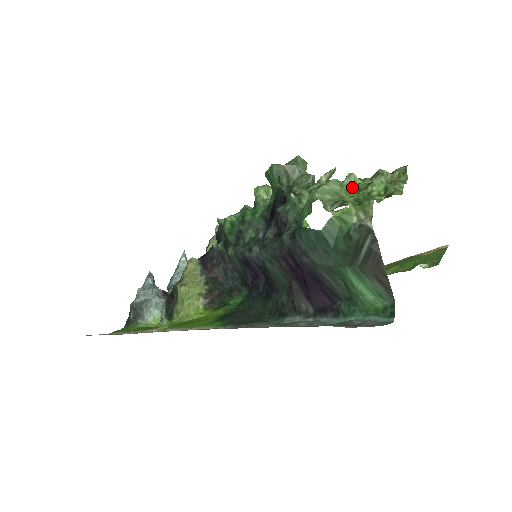
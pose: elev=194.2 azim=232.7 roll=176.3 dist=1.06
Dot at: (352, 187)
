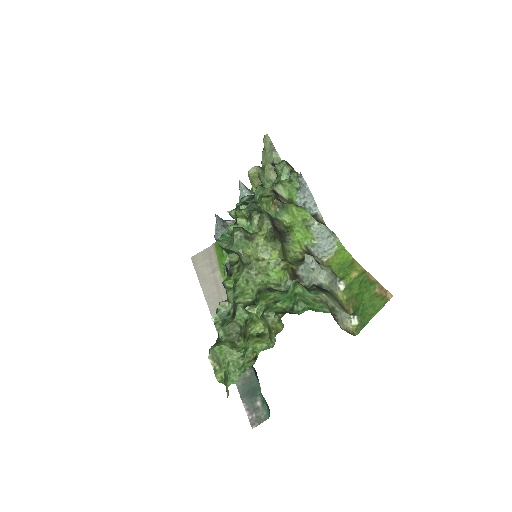
Dot at: (246, 324)
